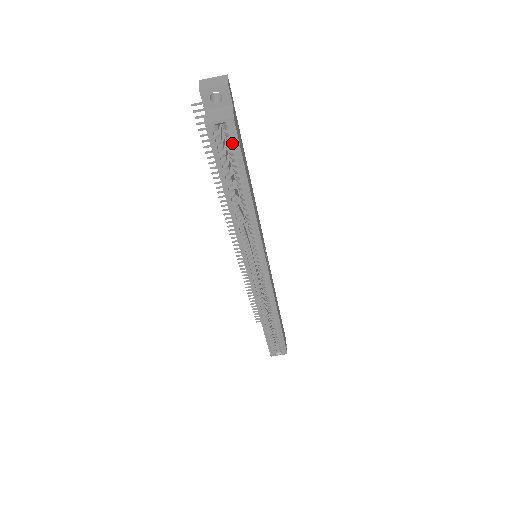
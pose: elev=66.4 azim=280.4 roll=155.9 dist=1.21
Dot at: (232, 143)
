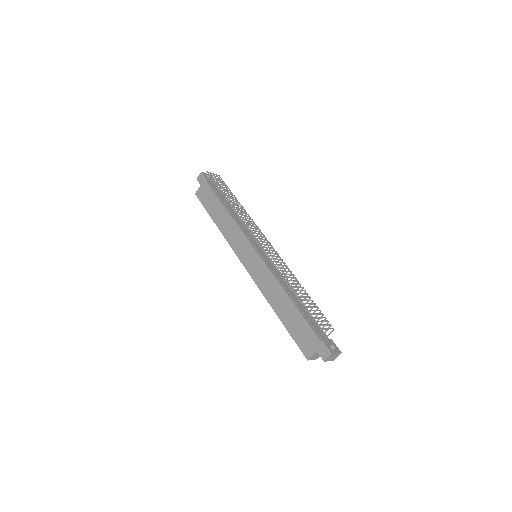
Dot at: occluded
